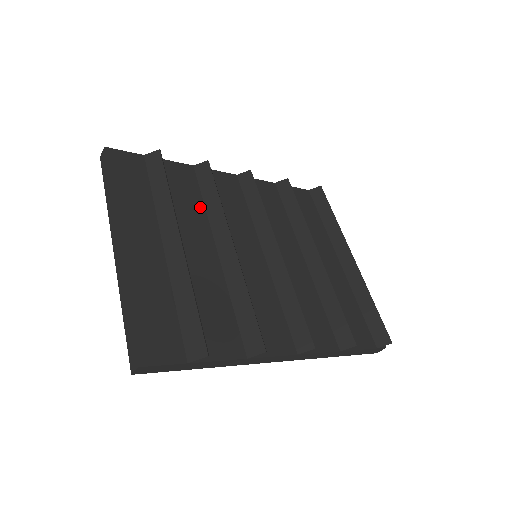
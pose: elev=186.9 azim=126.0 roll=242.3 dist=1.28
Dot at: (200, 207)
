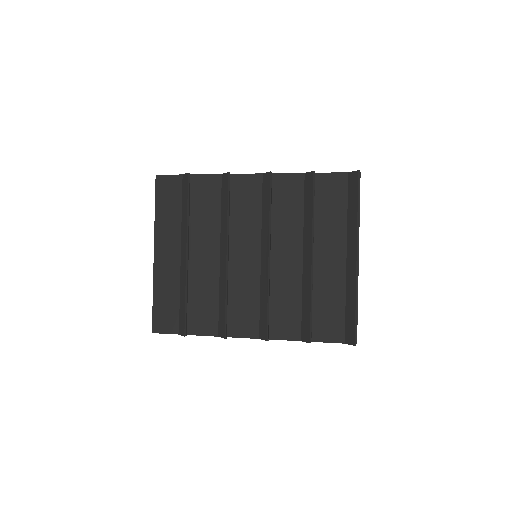
Dot at: (217, 217)
